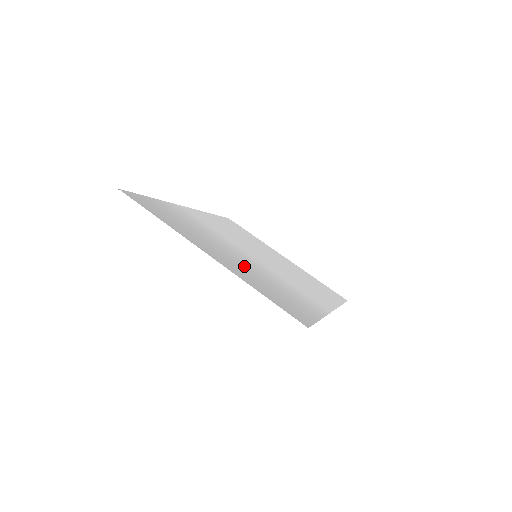
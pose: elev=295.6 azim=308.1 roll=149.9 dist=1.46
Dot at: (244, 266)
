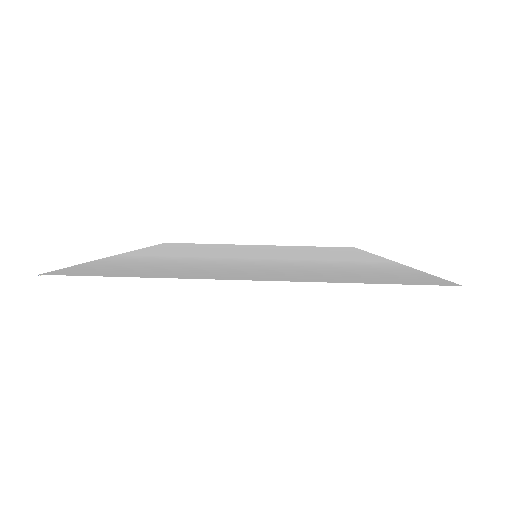
Dot at: (285, 269)
